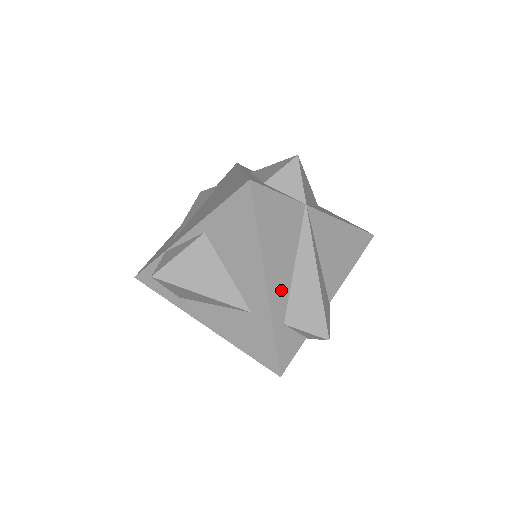
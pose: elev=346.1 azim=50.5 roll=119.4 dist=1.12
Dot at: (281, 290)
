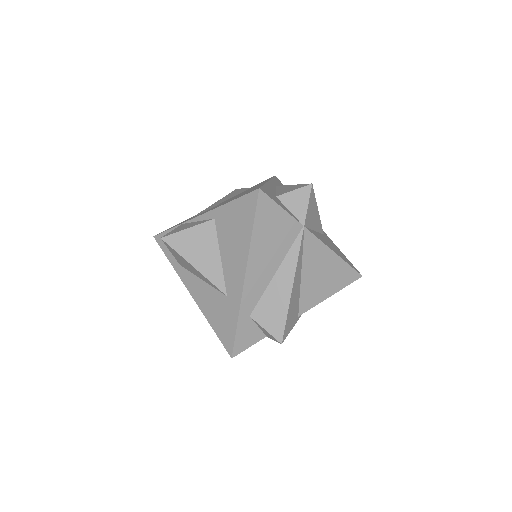
Dot at: (257, 287)
